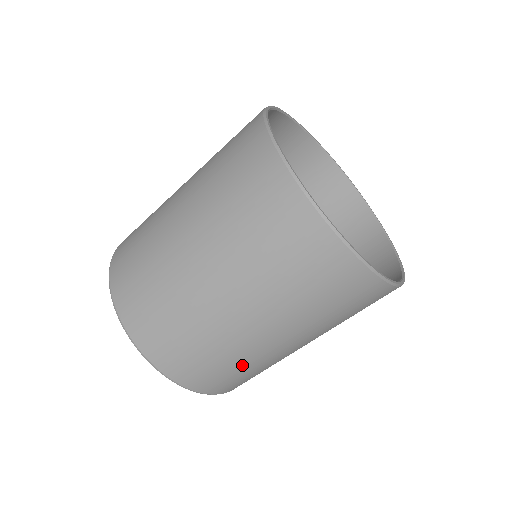
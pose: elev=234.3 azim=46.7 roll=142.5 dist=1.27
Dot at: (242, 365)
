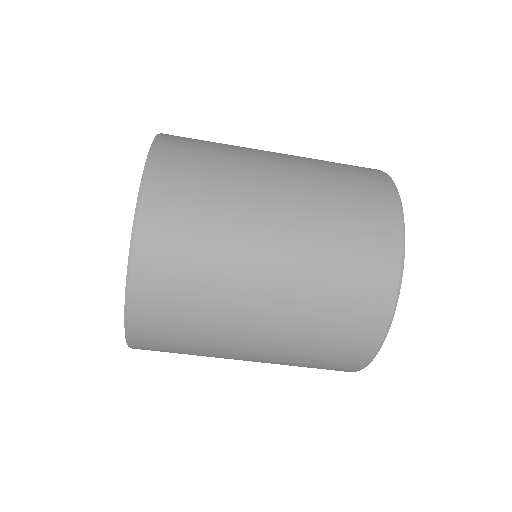
Dot at: occluded
